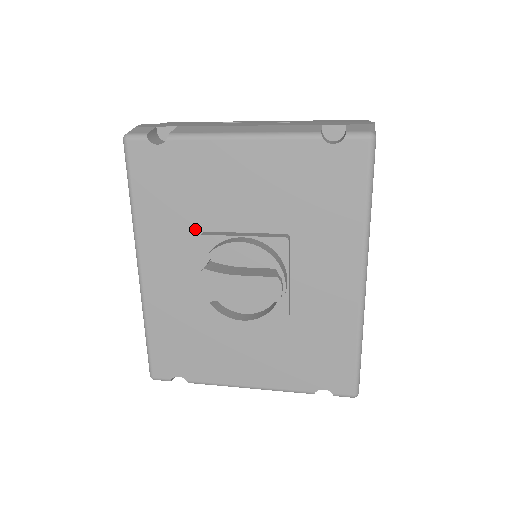
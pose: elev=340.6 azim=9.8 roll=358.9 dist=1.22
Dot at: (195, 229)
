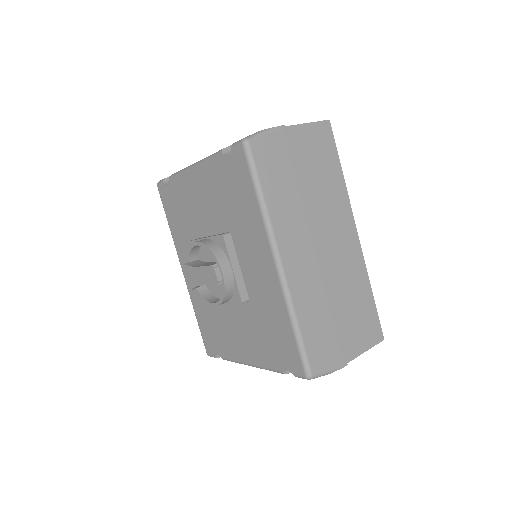
Dot at: (193, 238)
